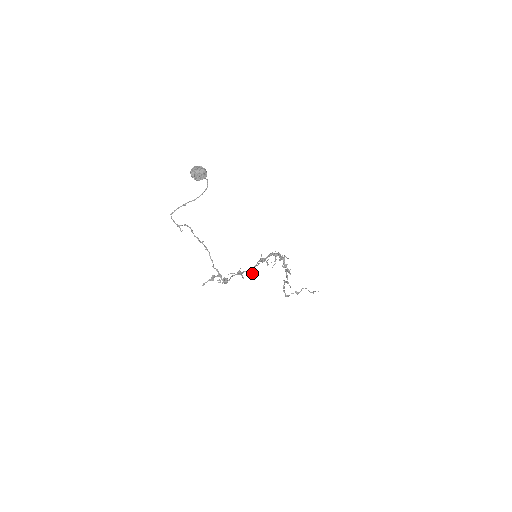
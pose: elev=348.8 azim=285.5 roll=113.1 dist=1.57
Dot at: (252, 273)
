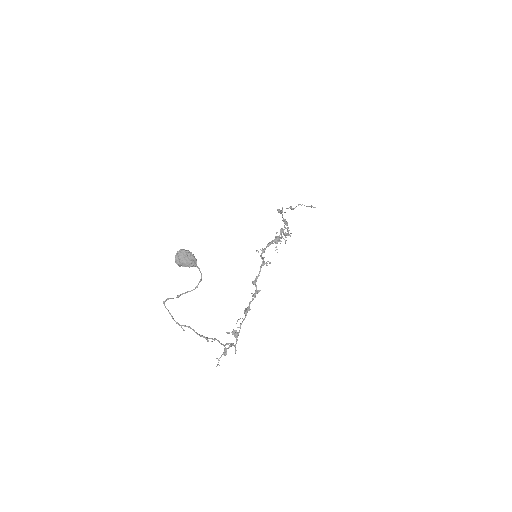
Dot at: (257, 290)
